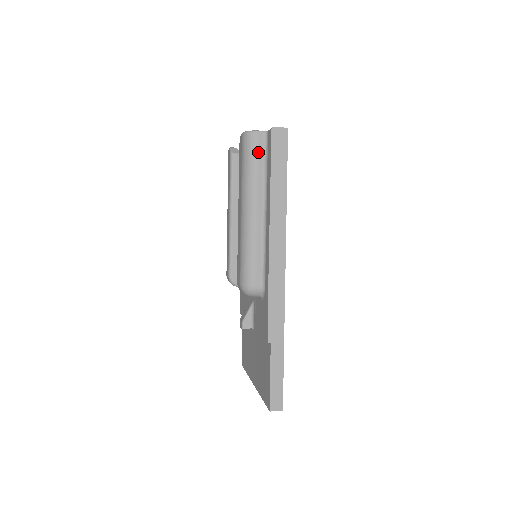
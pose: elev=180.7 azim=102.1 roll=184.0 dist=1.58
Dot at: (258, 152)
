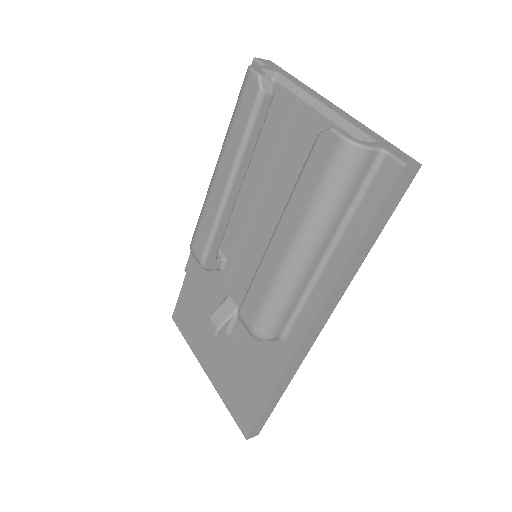
Dot at: (356, 182)
